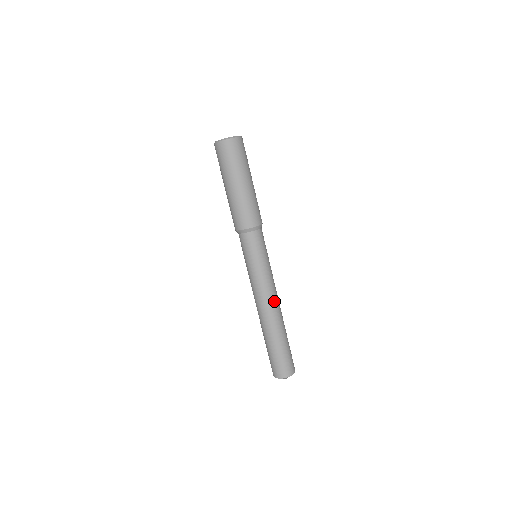
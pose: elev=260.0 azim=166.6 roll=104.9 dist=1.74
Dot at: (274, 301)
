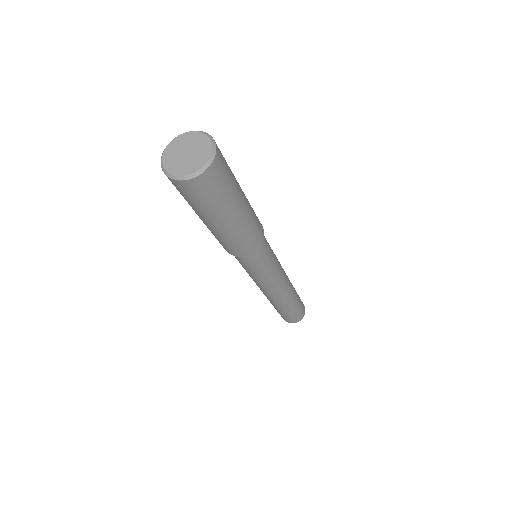
Dot at: (286, 284)
